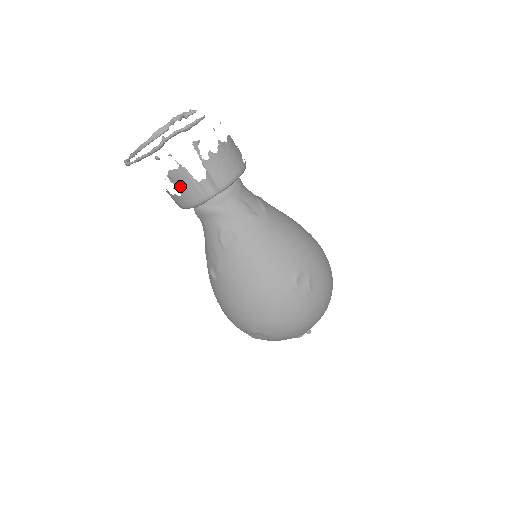
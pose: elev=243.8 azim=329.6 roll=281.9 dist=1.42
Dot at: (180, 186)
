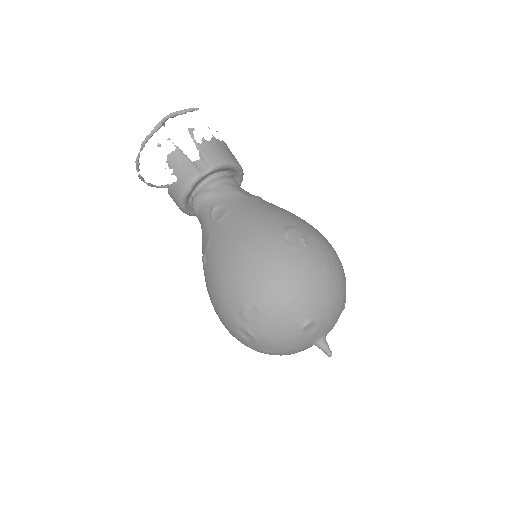
Dot at: (177, 169)
